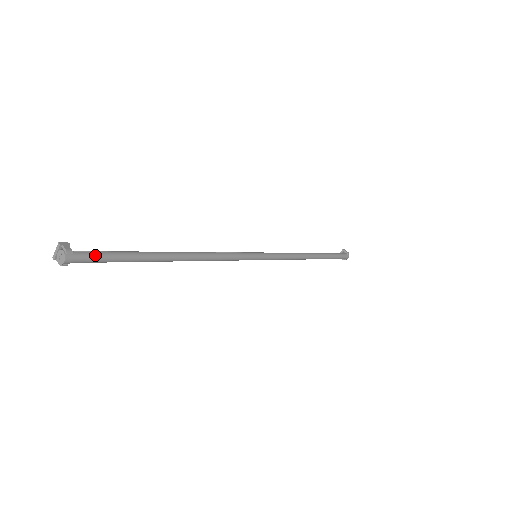
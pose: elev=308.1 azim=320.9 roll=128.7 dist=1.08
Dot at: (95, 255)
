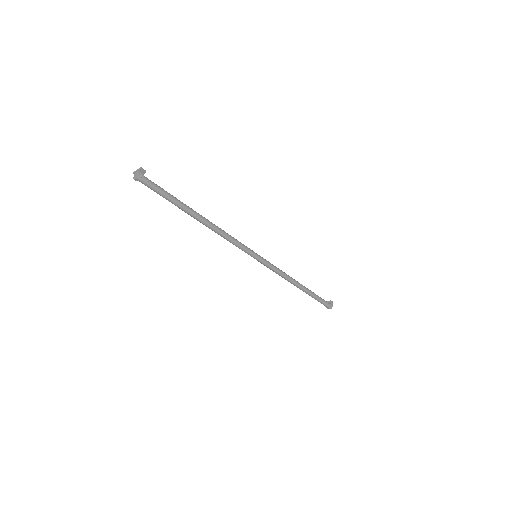
Dot at: (154, 186)
